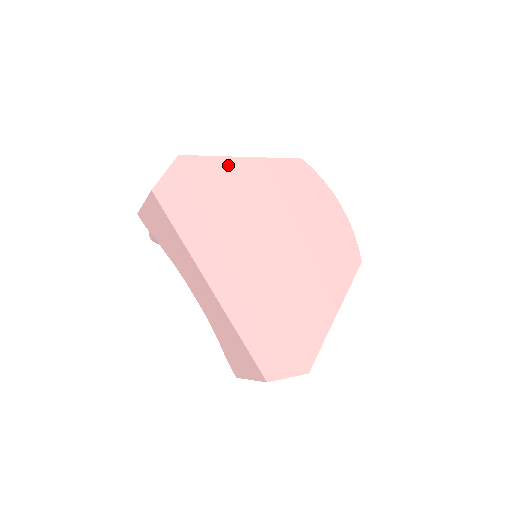
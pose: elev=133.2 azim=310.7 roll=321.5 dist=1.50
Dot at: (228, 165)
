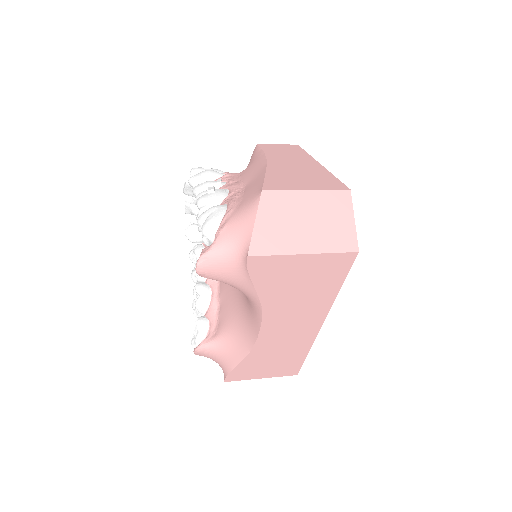
Dot at: occluded
